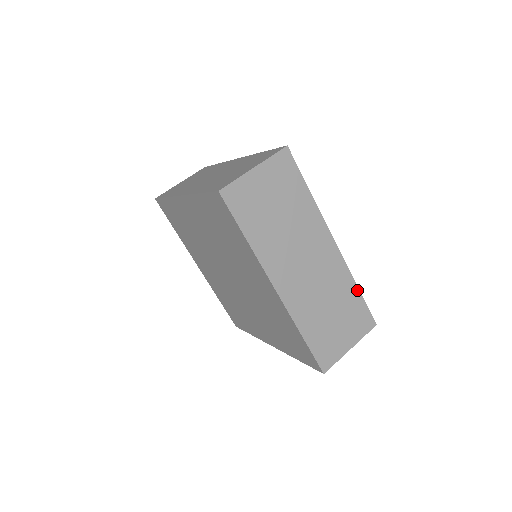
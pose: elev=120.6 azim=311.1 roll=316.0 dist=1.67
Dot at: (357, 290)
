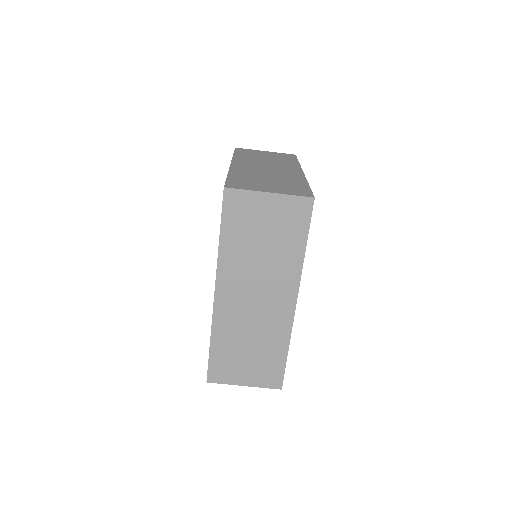
Dot at: (286, 352)
